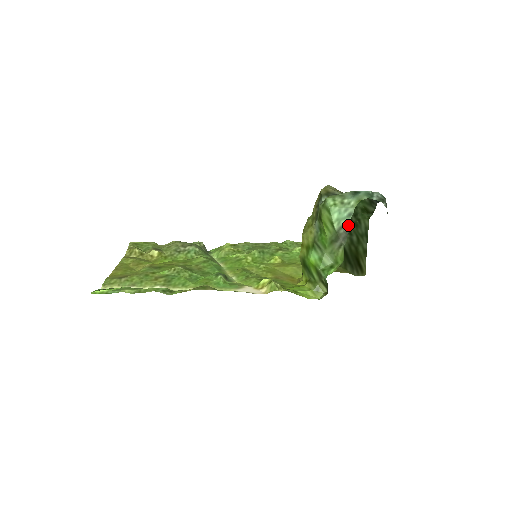
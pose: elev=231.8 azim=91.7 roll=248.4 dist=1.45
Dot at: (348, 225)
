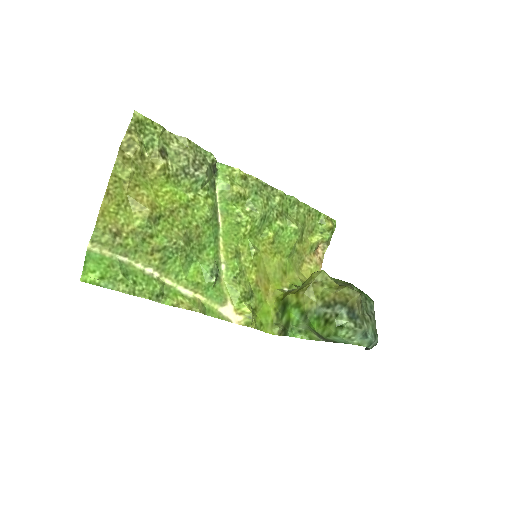
Dot at: (337, 342)
